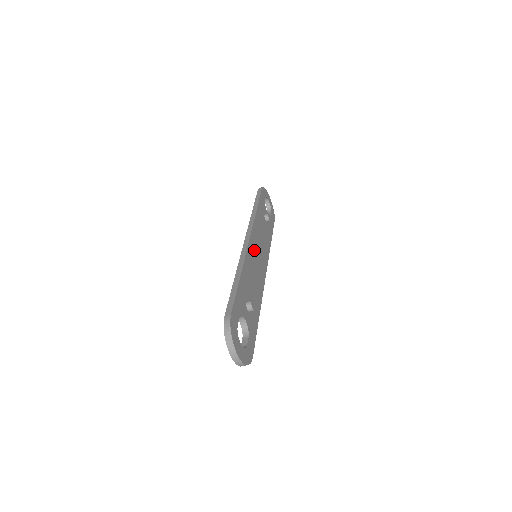
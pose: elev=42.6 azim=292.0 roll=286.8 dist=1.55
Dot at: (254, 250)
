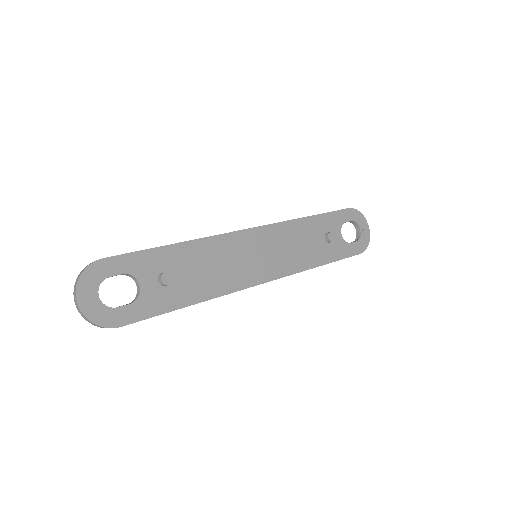
Dot at: (250, 245)
